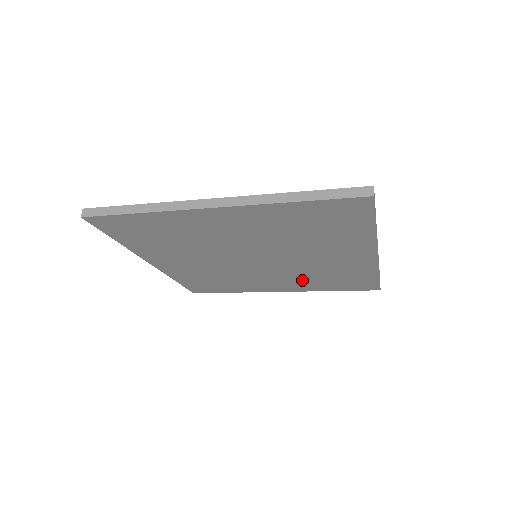
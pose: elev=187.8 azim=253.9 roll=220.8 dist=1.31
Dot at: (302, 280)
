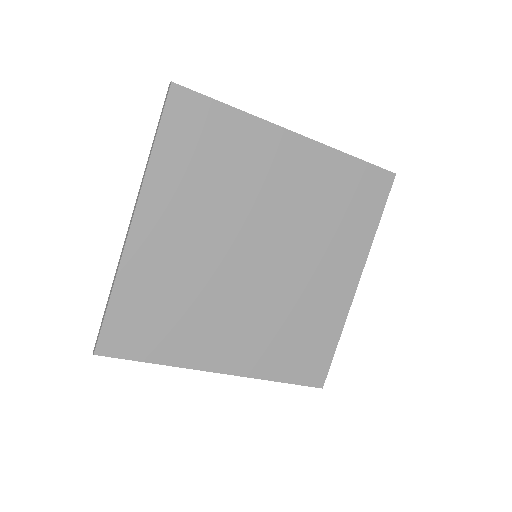
Dot at: (266, 335)
